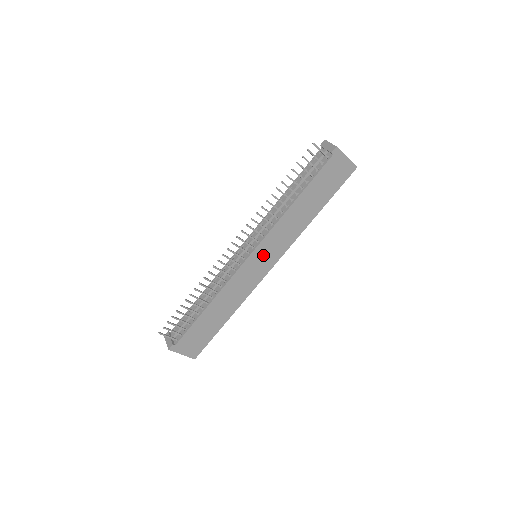
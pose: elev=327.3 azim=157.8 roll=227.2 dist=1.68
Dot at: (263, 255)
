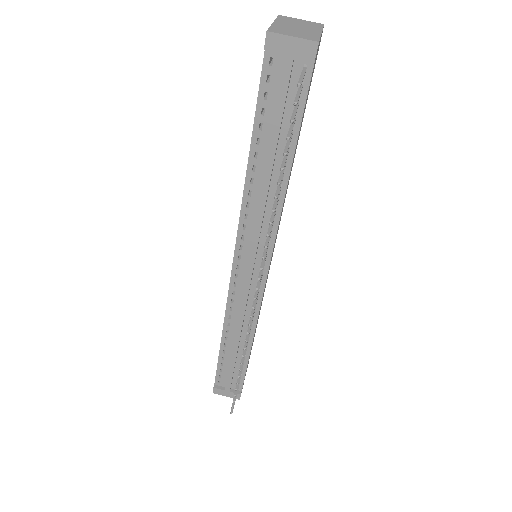
Dot at: occluded
